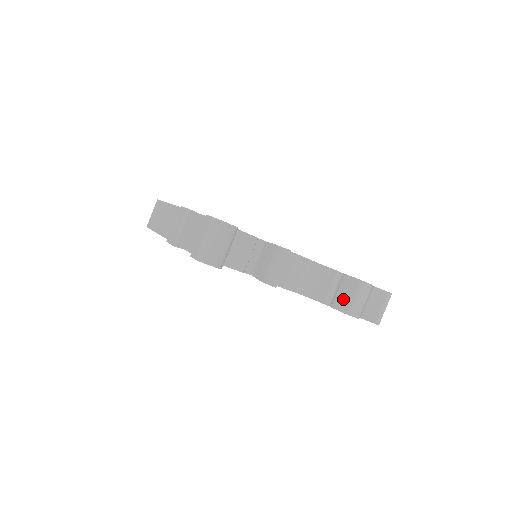
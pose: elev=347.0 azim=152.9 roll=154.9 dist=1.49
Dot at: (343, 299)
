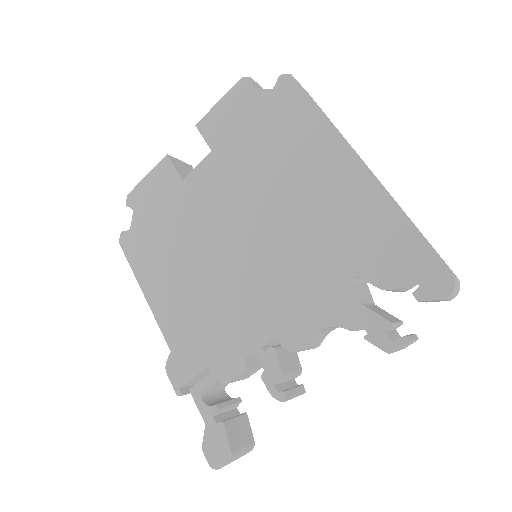
Dot at: occluded
